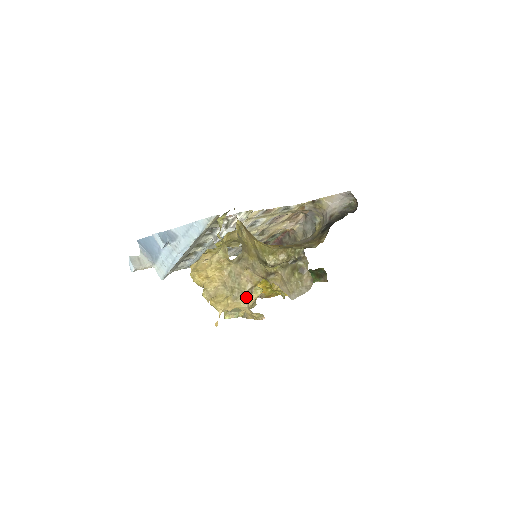
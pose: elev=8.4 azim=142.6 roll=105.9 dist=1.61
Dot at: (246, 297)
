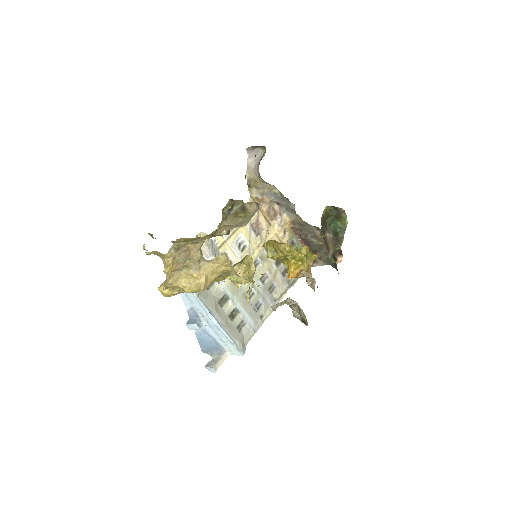
Dot at: (201, 259)
